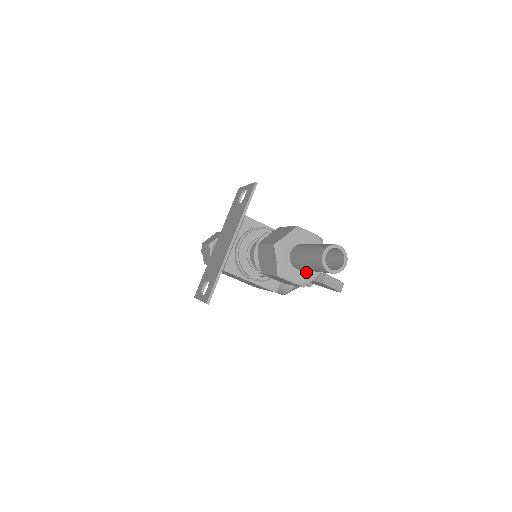
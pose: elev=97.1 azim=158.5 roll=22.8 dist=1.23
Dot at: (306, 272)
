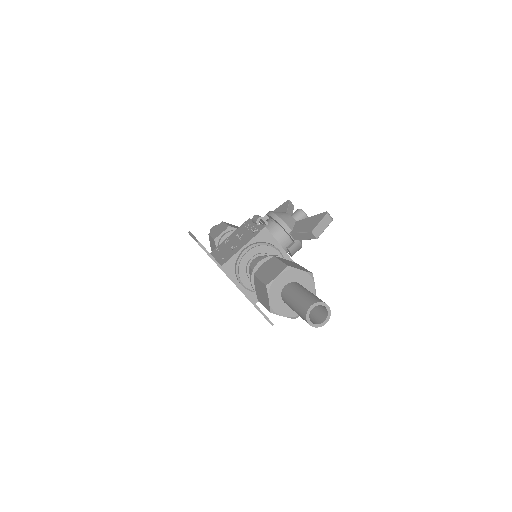
Dot at: occluded
